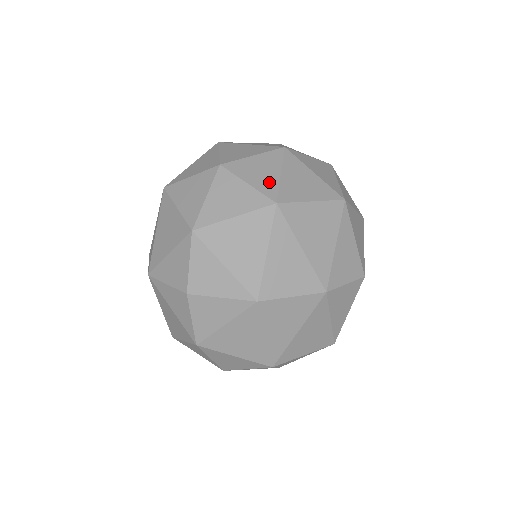
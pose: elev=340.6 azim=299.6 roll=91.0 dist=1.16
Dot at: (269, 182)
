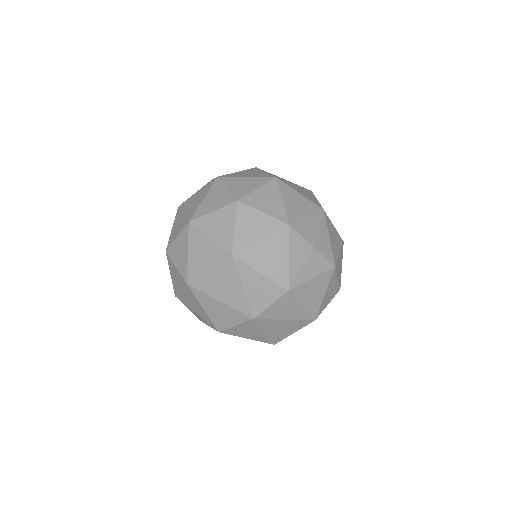
Dot at: (183, 264)
